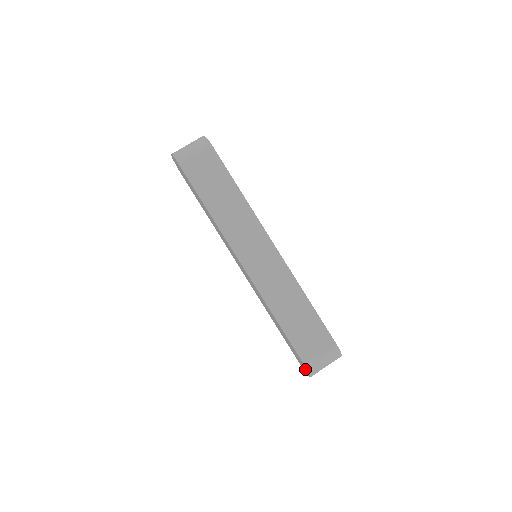
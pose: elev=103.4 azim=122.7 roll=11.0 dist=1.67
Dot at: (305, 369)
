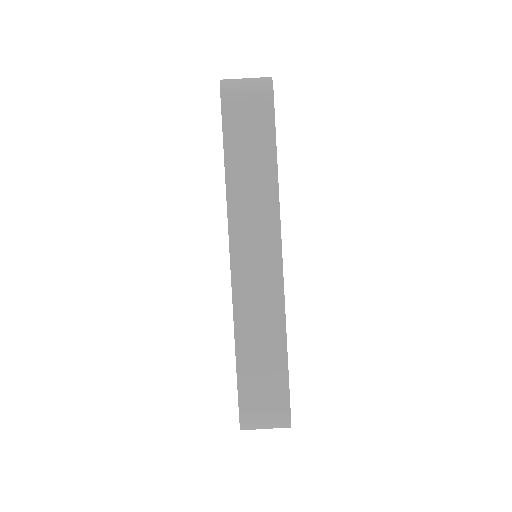
Dot at: occluded
